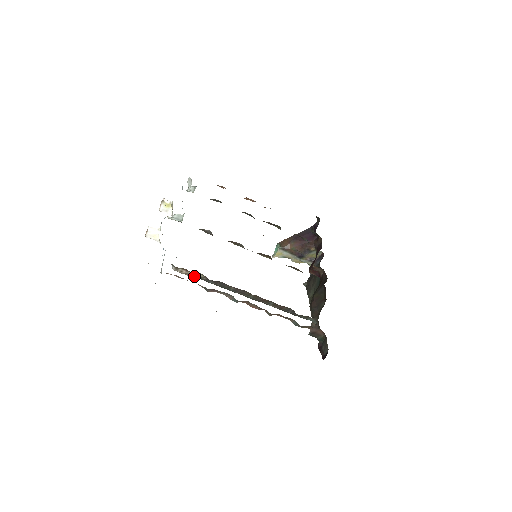
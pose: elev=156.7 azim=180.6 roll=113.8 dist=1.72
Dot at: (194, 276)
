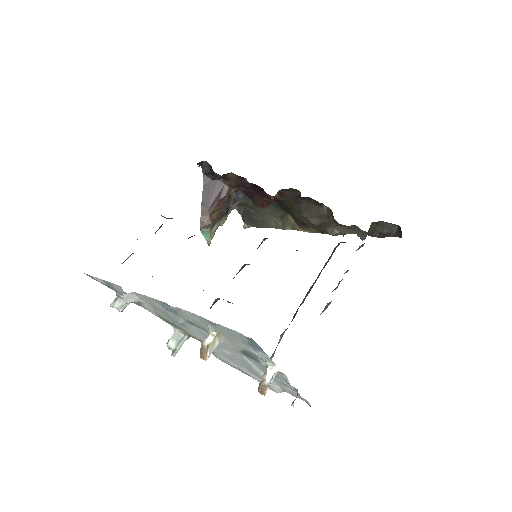
Dot at: occluded
